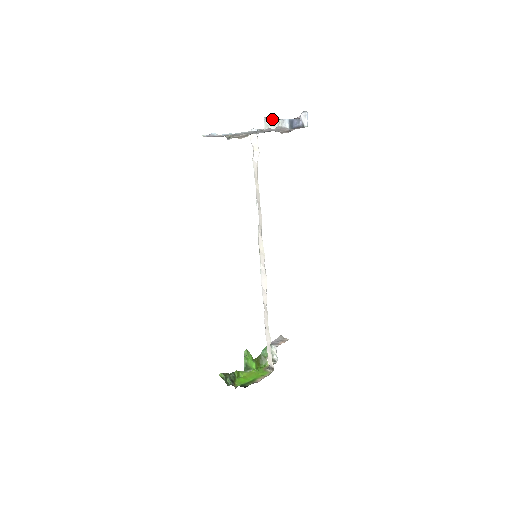
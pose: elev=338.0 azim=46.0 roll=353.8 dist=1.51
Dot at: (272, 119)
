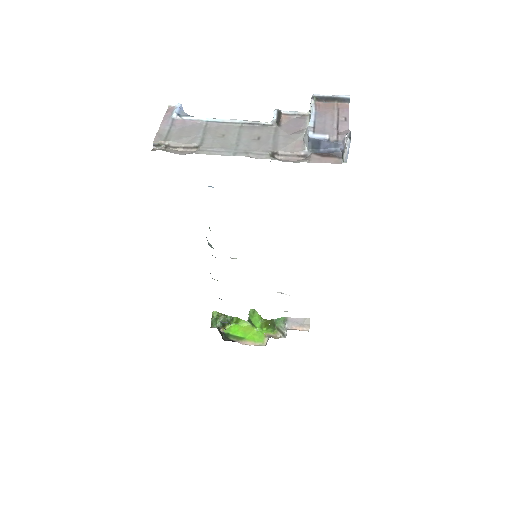
Dot at: (331, 100)
